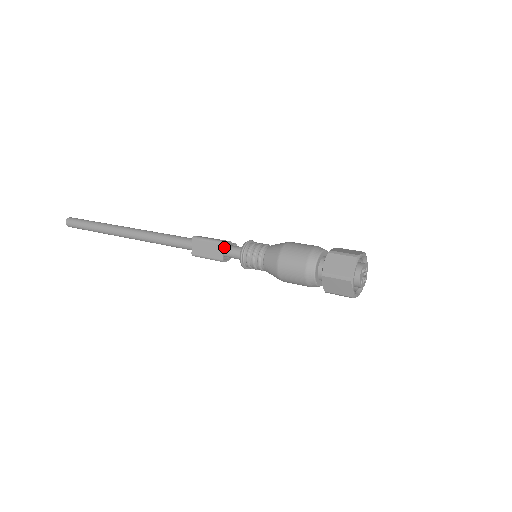
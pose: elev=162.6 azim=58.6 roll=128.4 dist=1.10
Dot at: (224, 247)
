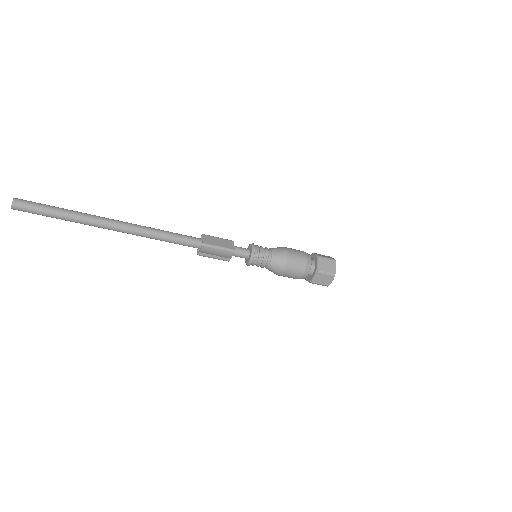
Dot at: (233, 243)
